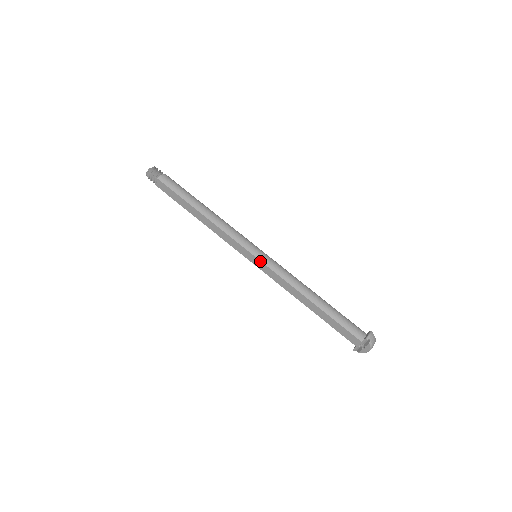
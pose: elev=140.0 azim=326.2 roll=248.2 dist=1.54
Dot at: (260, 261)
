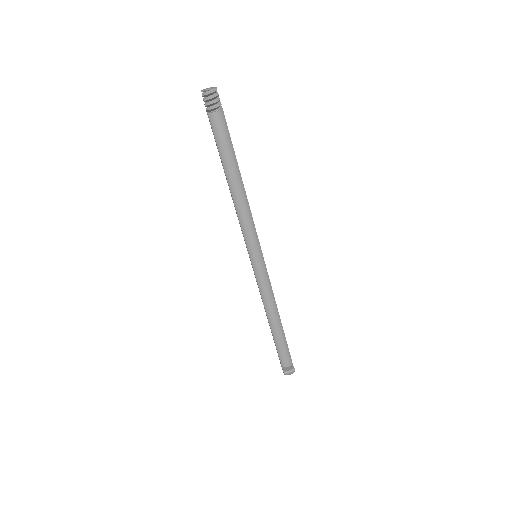
Dot at: (253, 267)
